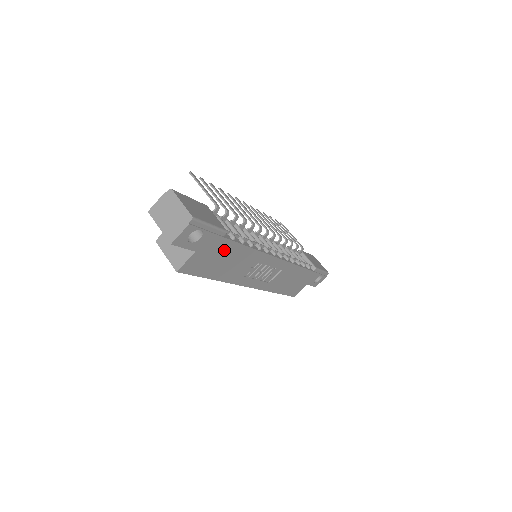
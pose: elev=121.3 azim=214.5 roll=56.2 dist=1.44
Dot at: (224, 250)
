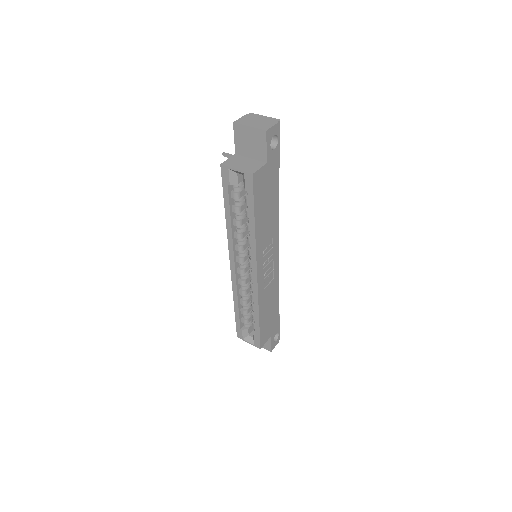
Dot at: (272, 188)
